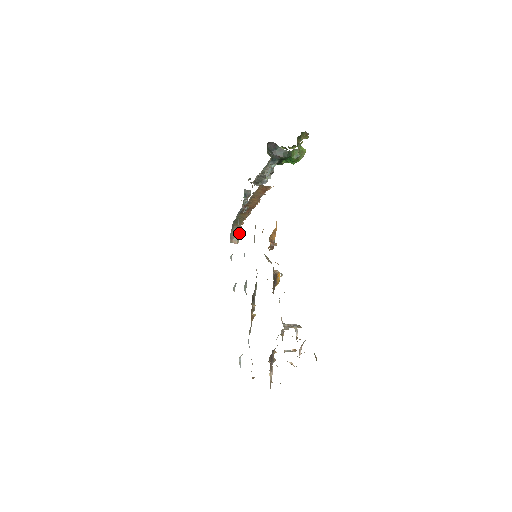
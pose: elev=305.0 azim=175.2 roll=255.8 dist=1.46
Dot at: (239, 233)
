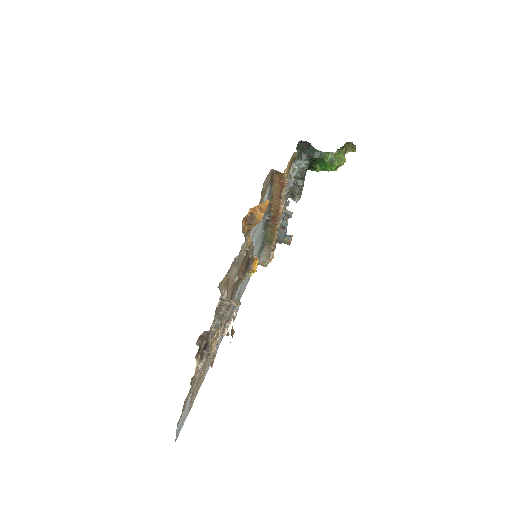
Dot at: (271, 257)
